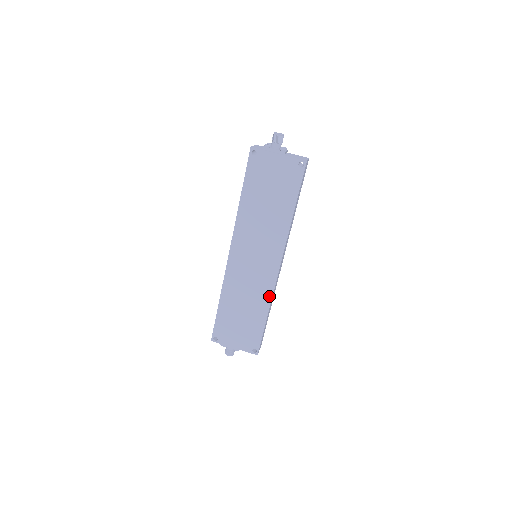
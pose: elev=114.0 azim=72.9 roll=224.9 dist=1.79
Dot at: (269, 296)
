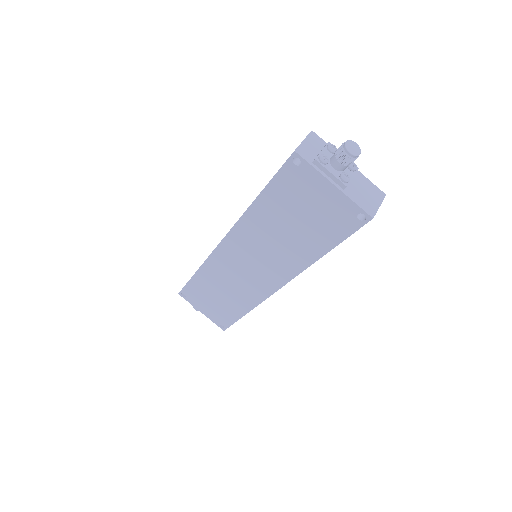
Dot at: (254, 303)
